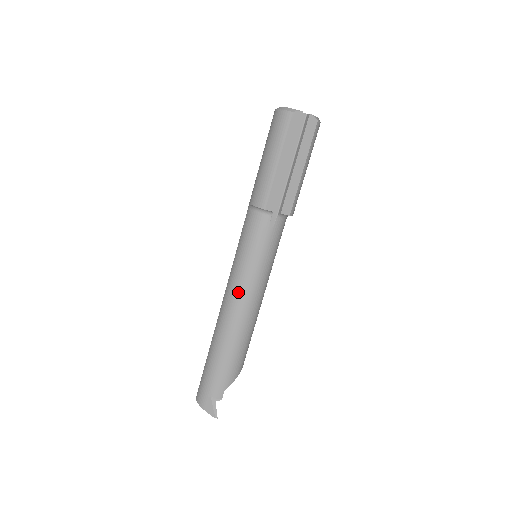
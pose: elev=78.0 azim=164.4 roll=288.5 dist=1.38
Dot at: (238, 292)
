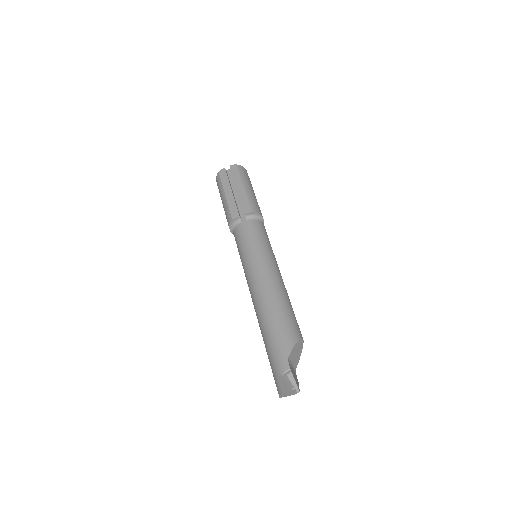
Dot at: (251, 280)
